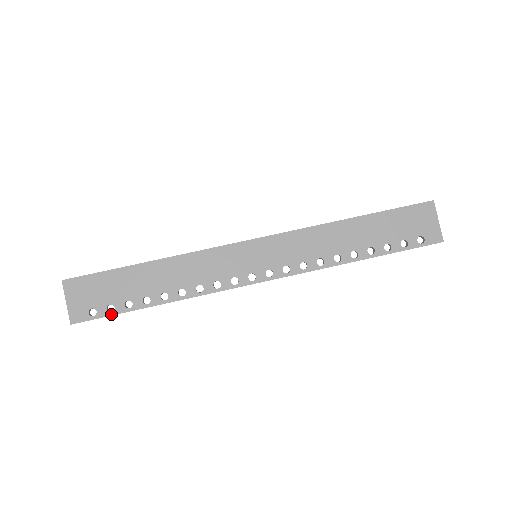
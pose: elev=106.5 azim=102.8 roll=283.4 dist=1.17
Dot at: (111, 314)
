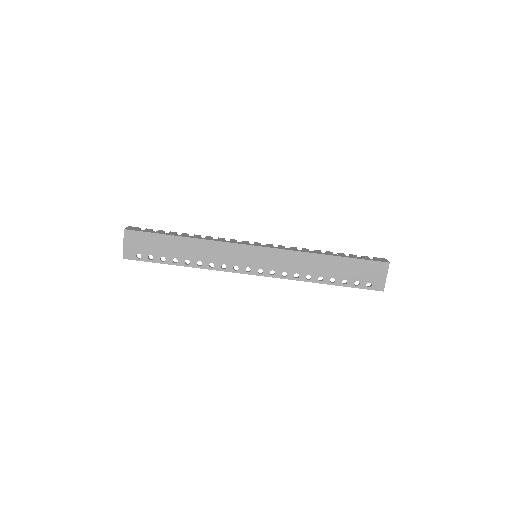
Dot at: (150, 261)
